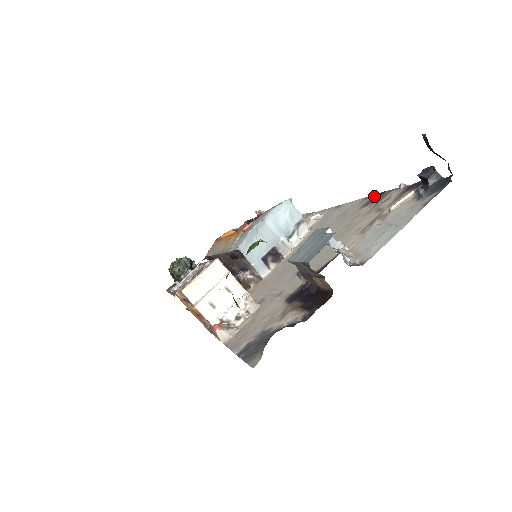
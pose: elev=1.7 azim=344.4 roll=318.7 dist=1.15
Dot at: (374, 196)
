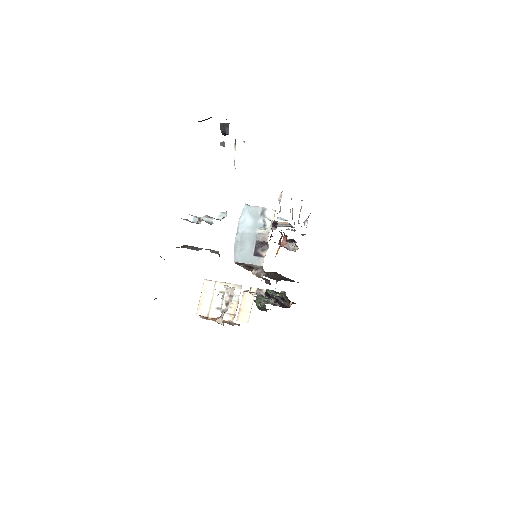
Dot at: occluded
